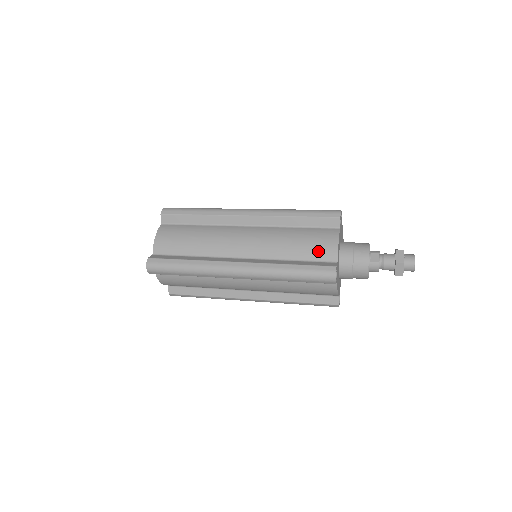
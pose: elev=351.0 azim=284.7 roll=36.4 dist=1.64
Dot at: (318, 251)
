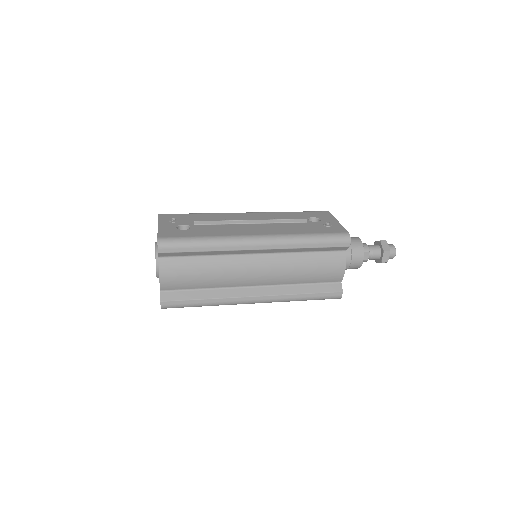
Dot at: (327, 277)
